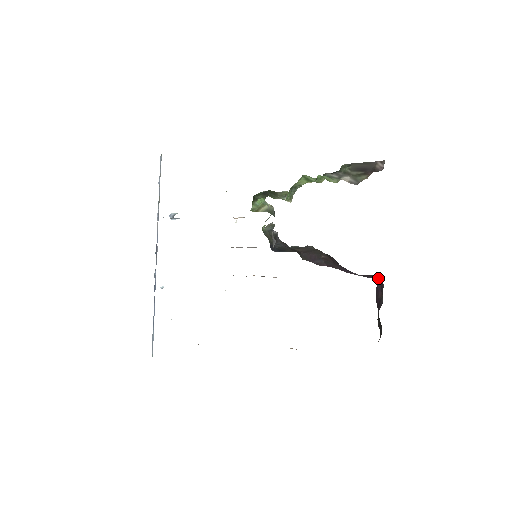
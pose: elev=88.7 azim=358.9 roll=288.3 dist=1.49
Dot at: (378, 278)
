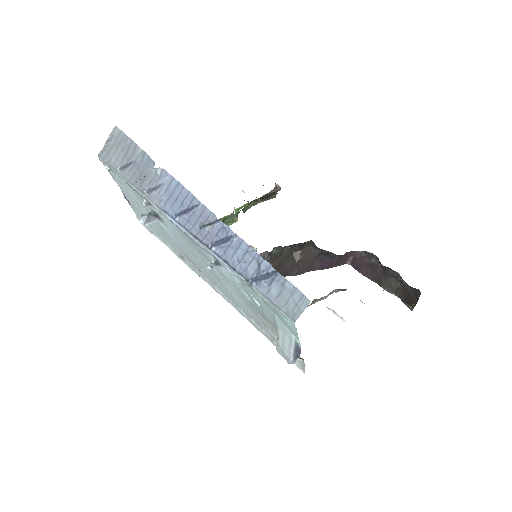
Dot at: (349, 259)
